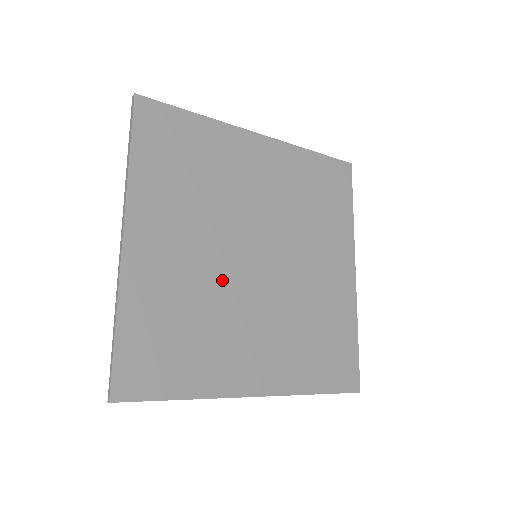
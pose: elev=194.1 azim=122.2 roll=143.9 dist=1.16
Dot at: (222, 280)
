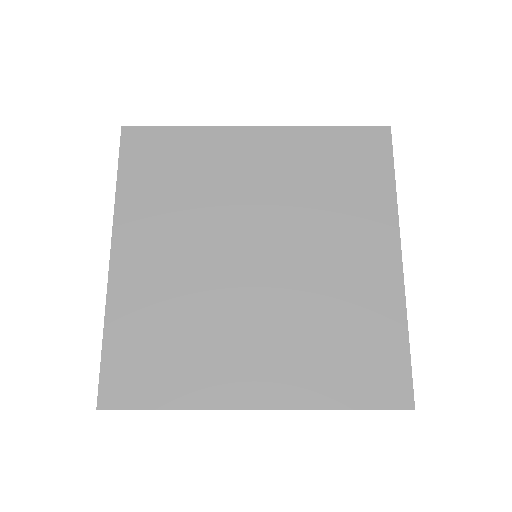
Dot at: (213, 286)
